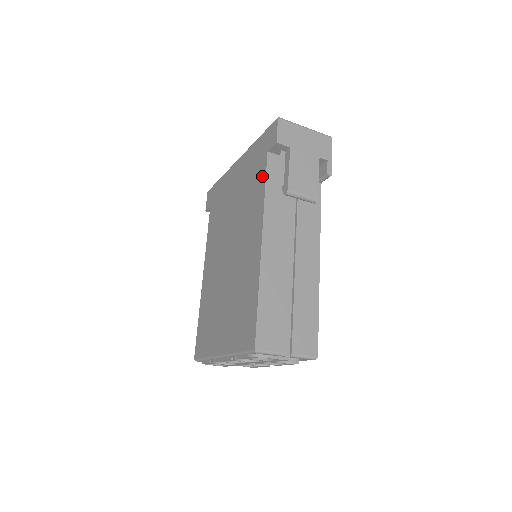
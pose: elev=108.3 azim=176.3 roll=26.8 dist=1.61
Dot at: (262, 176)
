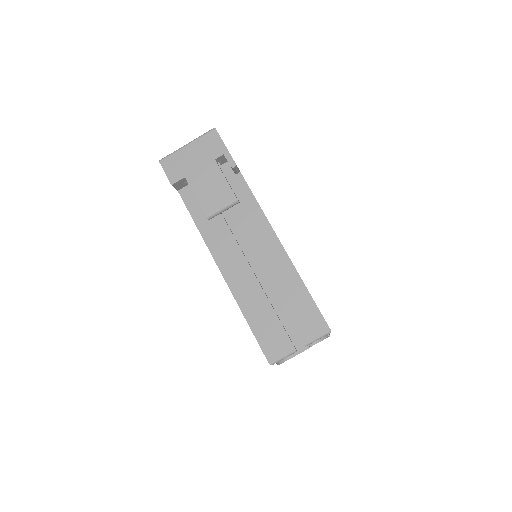
Dot at: occluded
